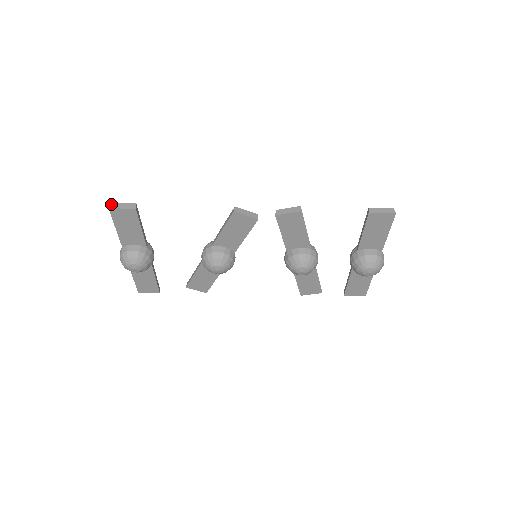
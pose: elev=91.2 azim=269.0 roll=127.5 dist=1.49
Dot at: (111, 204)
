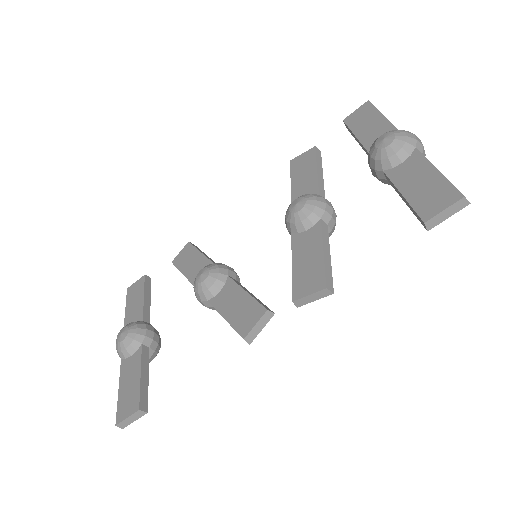
Dot at: occluded
